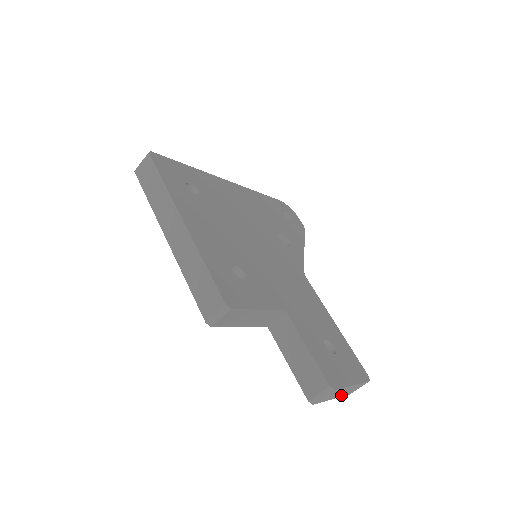
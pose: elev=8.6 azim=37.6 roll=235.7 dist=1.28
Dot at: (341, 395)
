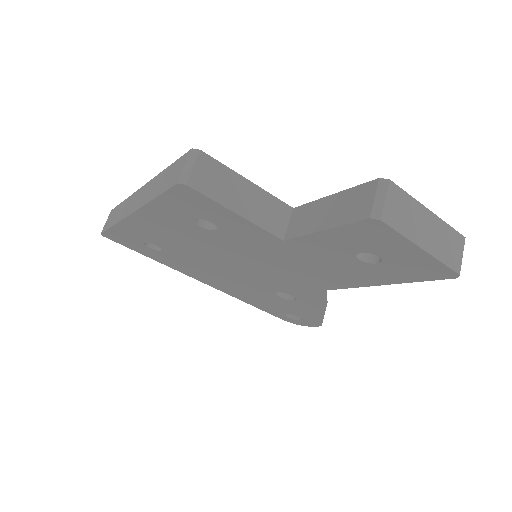
Dot at: (434, 251)
